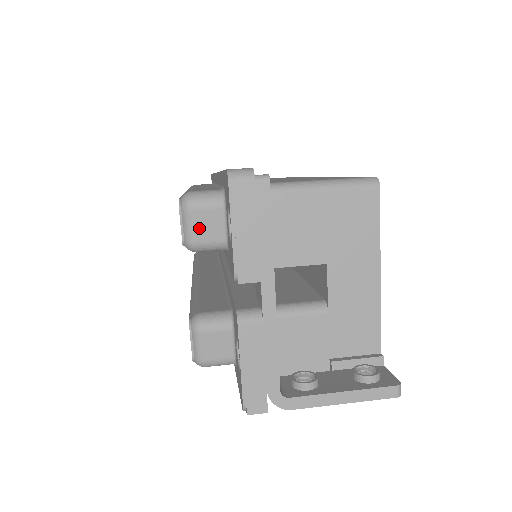
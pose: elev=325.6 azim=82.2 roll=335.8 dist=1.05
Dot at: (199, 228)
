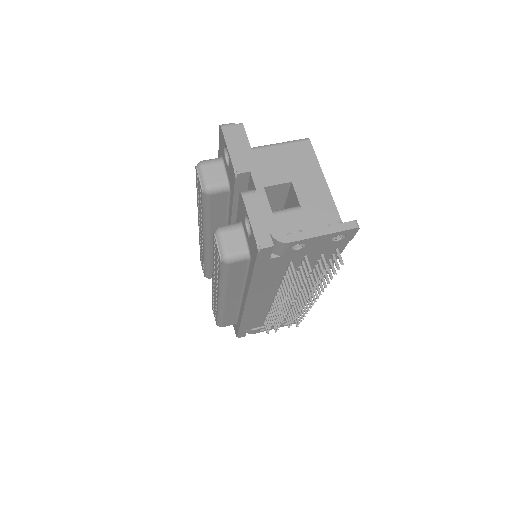
Dot at: (210, 176)
